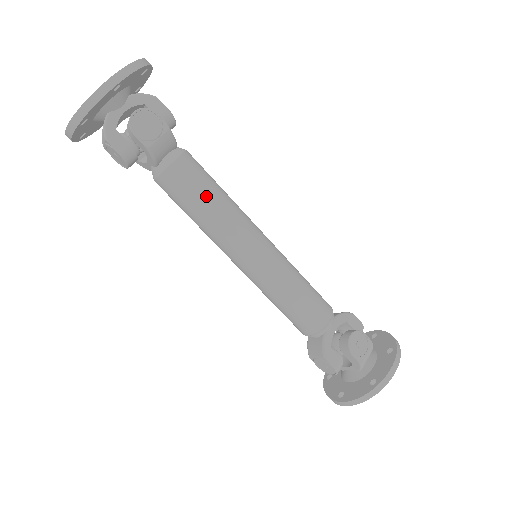
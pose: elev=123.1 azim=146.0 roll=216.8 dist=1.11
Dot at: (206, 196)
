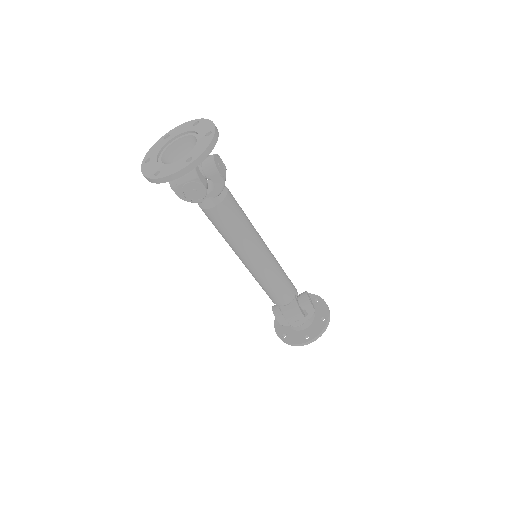
Dot at: (243, 215)
